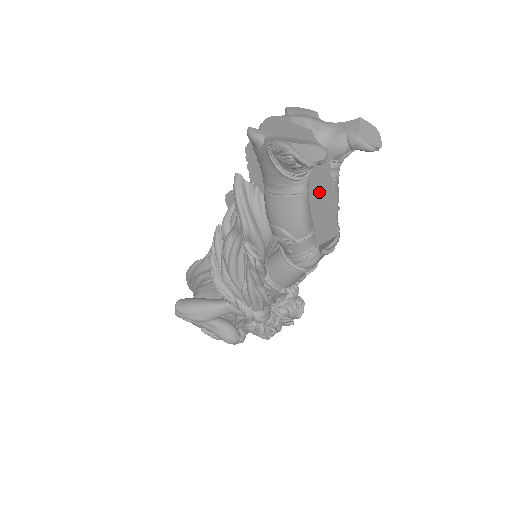
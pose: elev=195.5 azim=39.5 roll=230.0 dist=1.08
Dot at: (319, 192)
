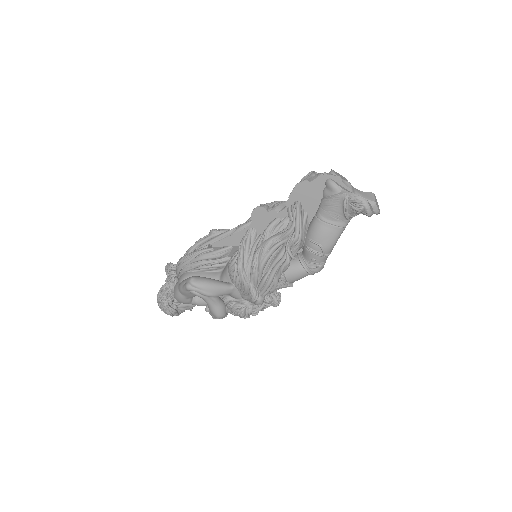
Dot at: occluded
